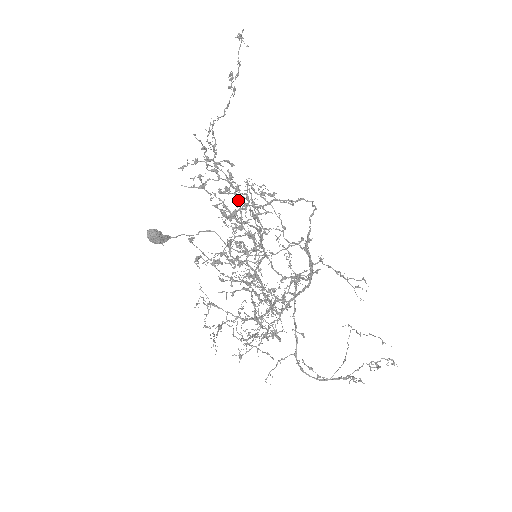
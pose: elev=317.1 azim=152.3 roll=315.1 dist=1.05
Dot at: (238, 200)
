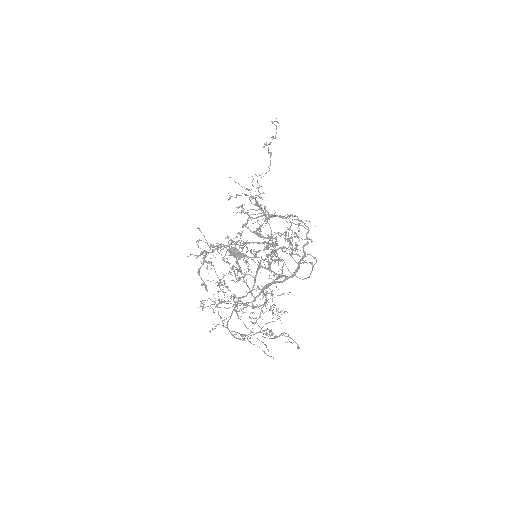
Dot at: (269, 224)
